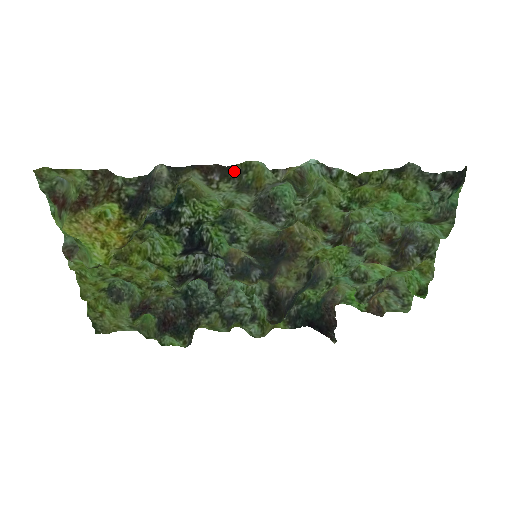
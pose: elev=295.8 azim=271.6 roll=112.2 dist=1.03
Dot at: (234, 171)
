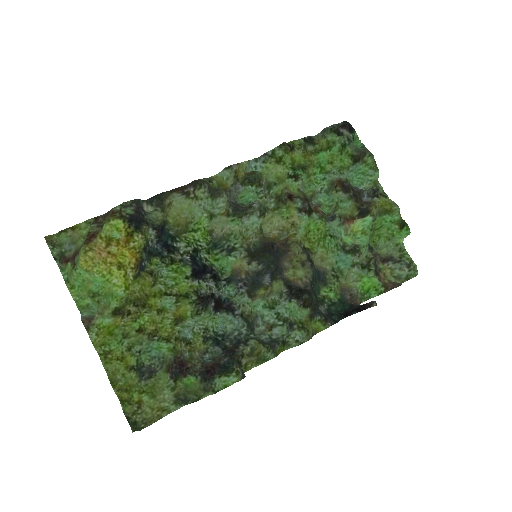
Dot at: (201, 180)
